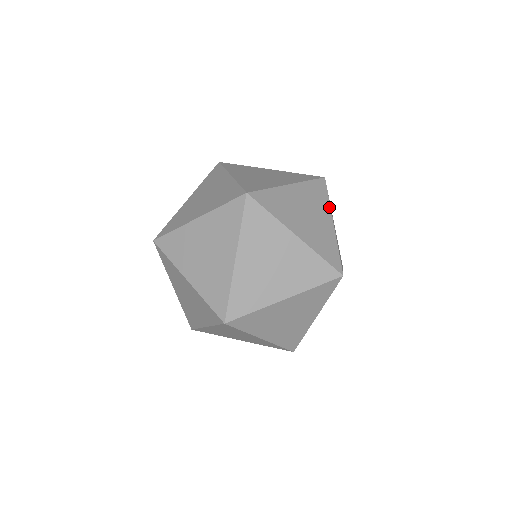
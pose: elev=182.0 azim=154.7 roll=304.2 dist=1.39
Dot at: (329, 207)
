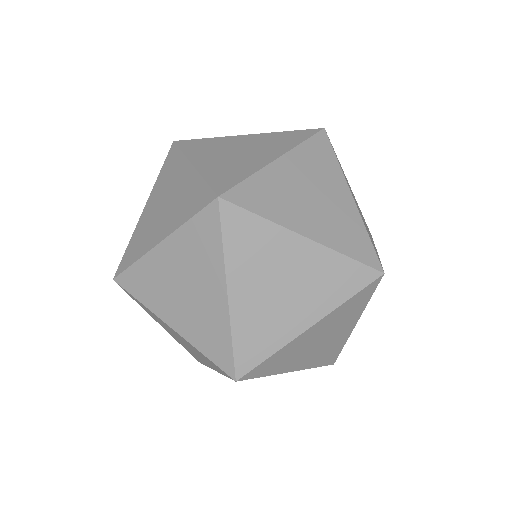
Dot at: occluded
